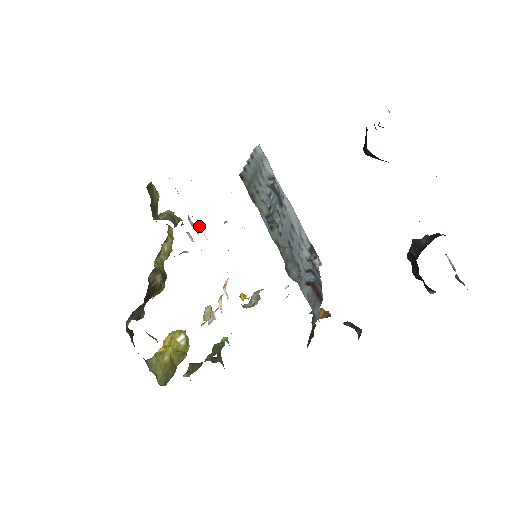
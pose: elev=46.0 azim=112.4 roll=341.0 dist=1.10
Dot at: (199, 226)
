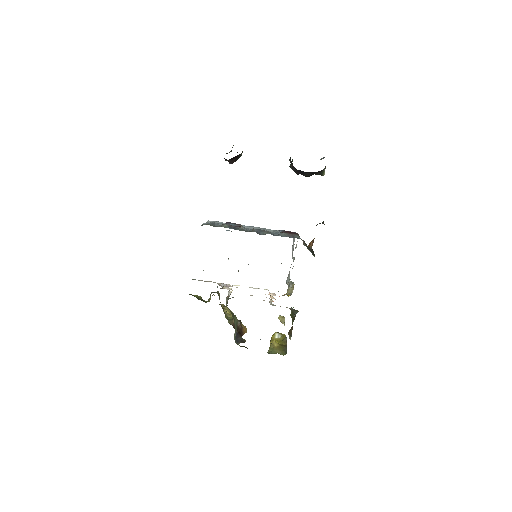
Dot at: occluded
